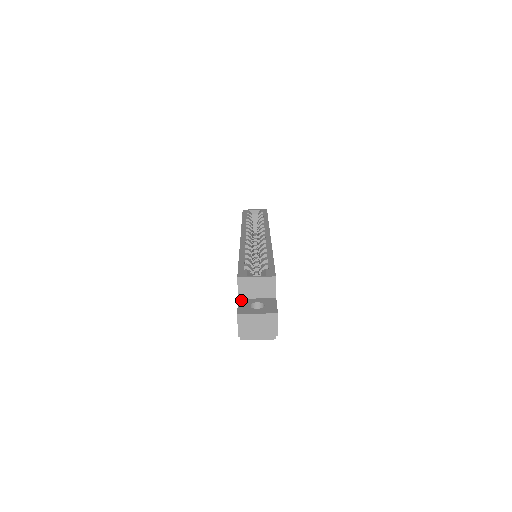
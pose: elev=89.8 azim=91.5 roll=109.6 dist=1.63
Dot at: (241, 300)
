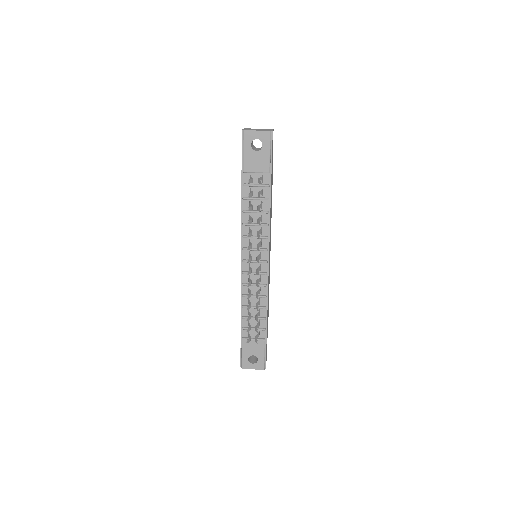
Dot at: occluded
